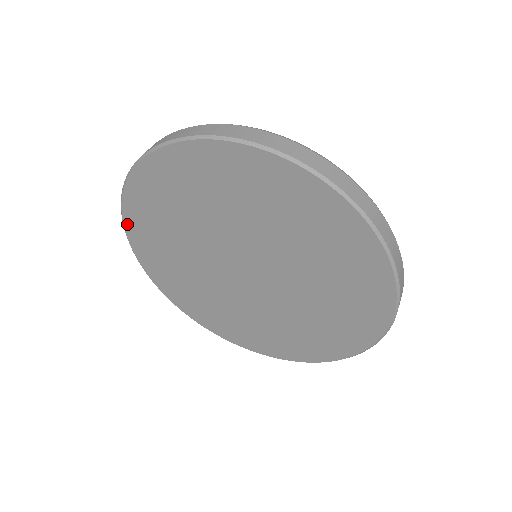
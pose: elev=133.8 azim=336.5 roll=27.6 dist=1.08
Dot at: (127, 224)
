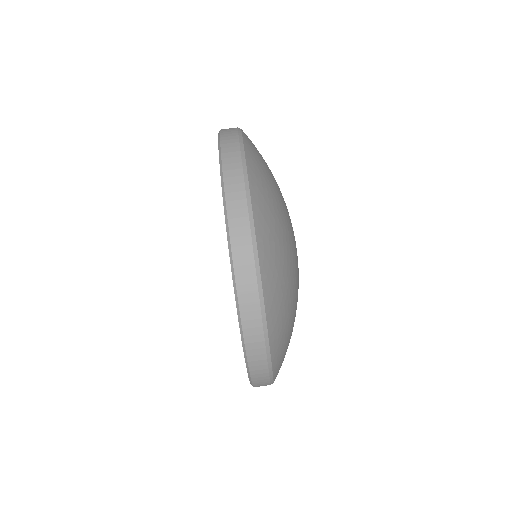
Dot at: occluded
